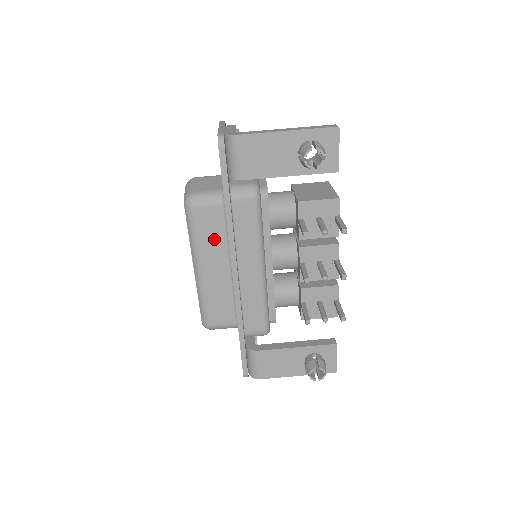
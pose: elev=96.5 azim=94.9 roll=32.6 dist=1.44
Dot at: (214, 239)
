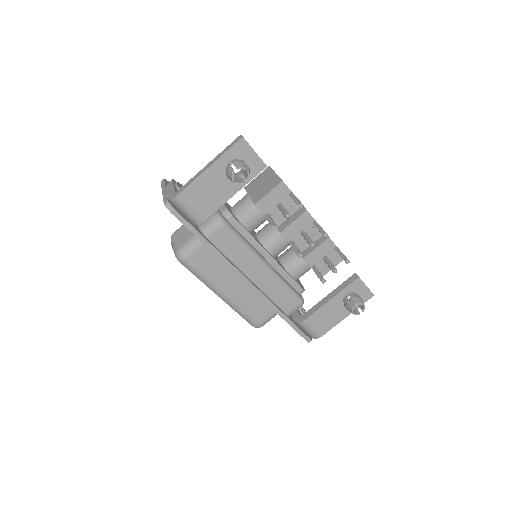
Dot at: (217, 269)
